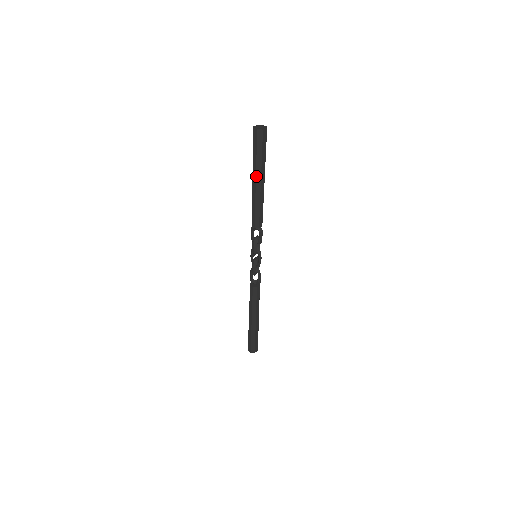
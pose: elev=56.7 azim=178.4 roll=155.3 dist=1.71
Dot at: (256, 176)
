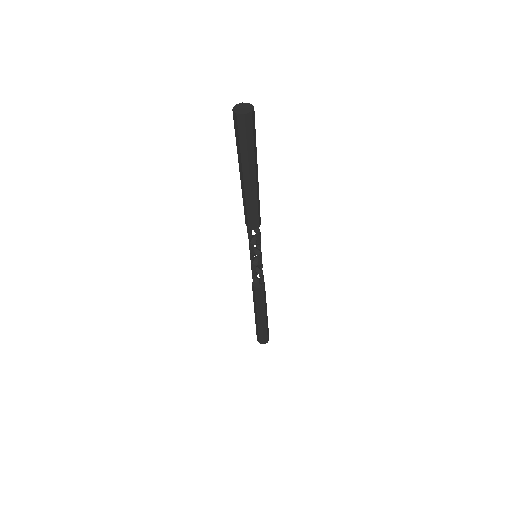
Dot at: (243, 172)
